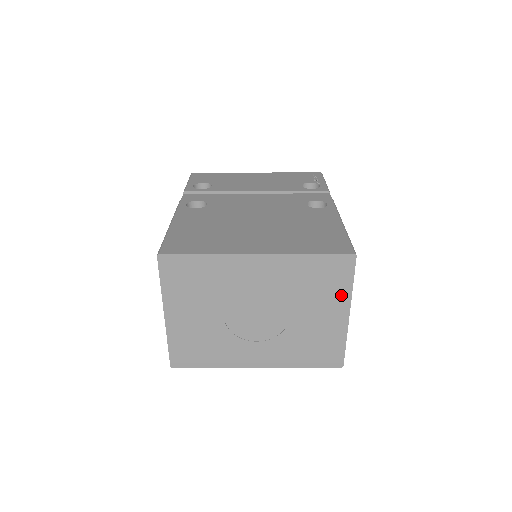
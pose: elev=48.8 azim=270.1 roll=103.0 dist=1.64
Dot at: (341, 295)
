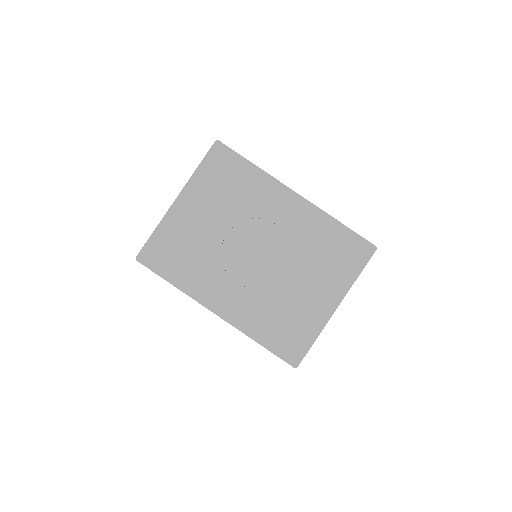
Dot at: (342, 281)
